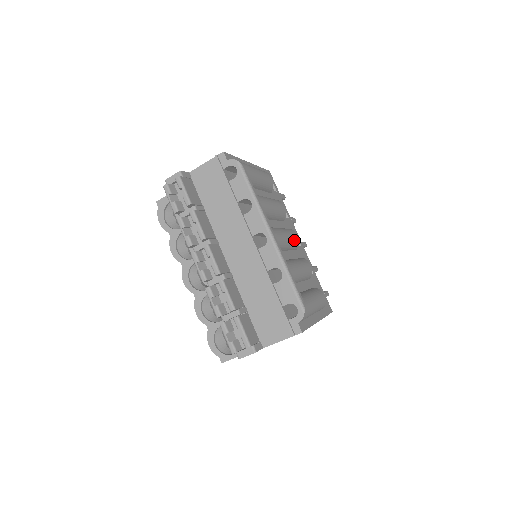
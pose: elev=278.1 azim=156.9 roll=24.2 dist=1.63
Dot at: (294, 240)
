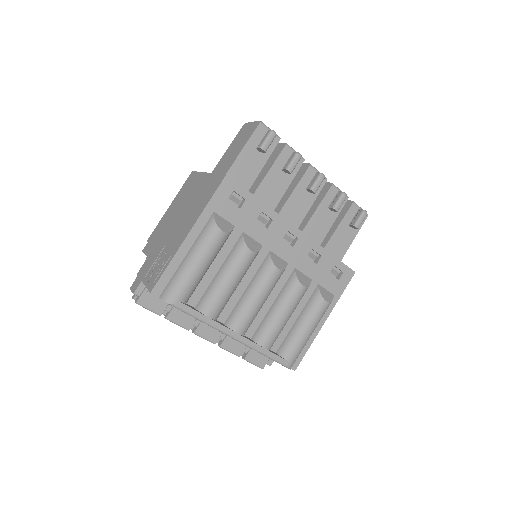
Dot at: (273, 284)
